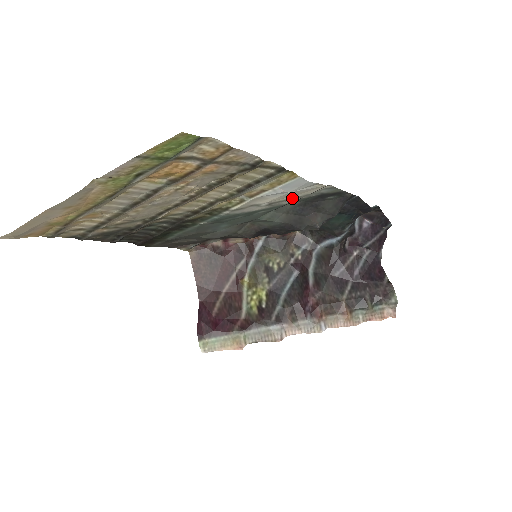
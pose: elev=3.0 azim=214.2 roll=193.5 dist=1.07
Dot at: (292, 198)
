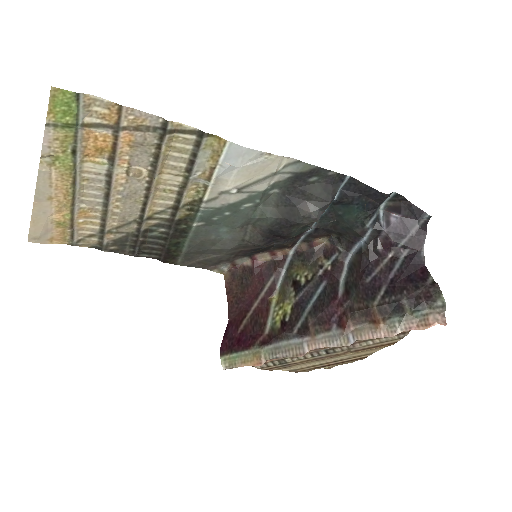
Dot at: (259, 180)
